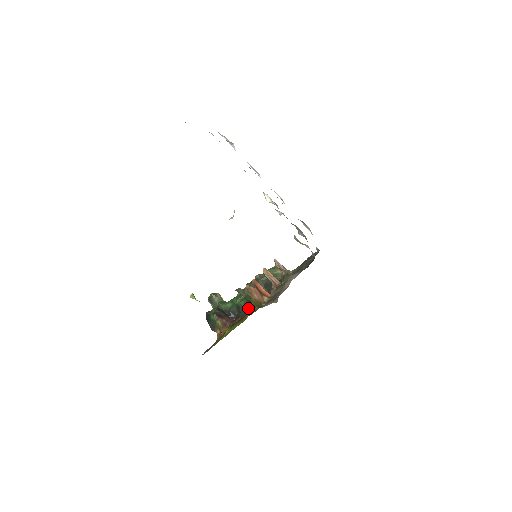
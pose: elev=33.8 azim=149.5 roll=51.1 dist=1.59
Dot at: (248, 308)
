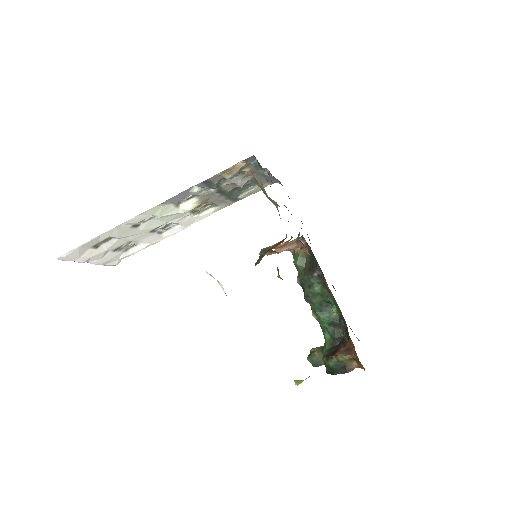
Dot at: (336, 310)
